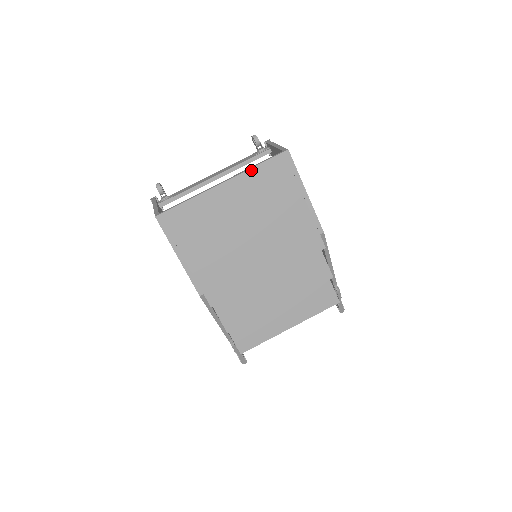
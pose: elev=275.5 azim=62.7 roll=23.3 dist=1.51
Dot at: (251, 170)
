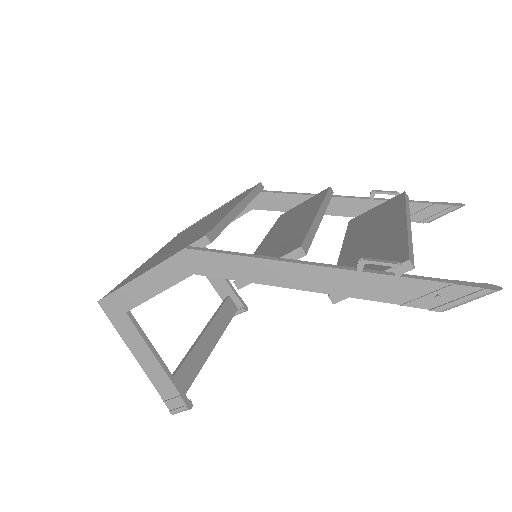
Dot at: occluded
